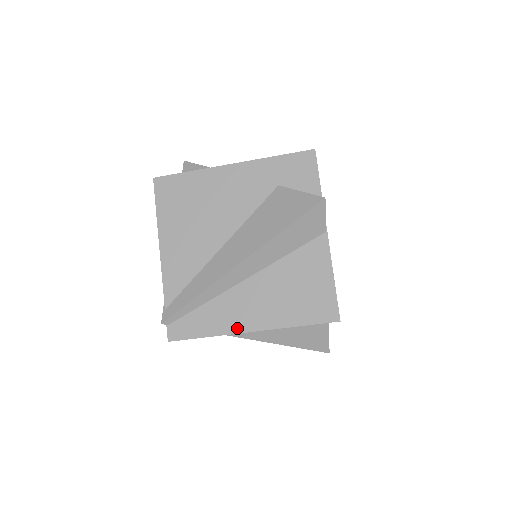
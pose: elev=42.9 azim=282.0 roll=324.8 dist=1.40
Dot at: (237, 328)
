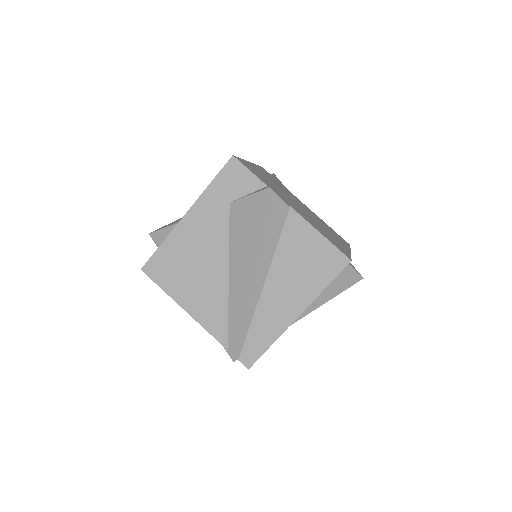
Dot at: (286, 323)
